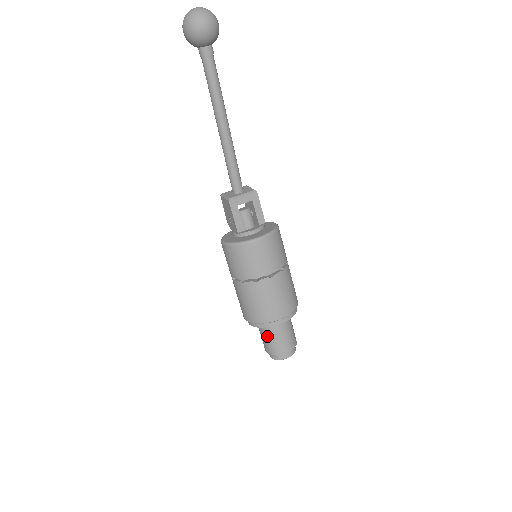
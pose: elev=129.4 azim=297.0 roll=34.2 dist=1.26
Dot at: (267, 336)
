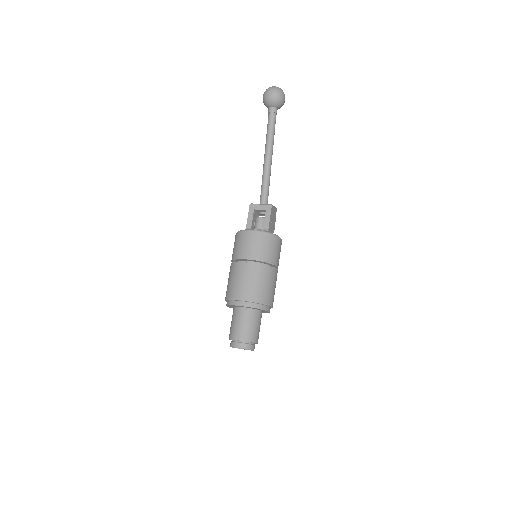
Dot at: (232, 320)
